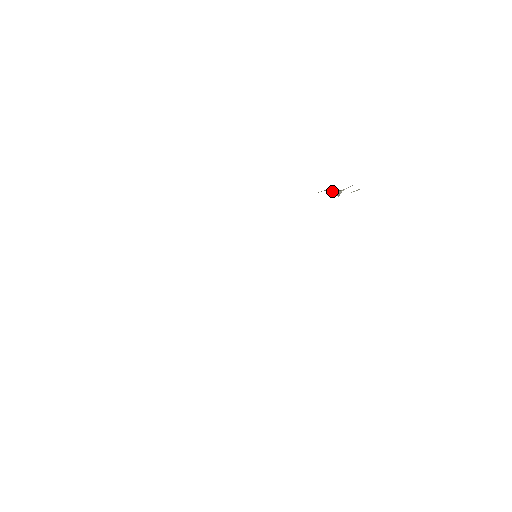
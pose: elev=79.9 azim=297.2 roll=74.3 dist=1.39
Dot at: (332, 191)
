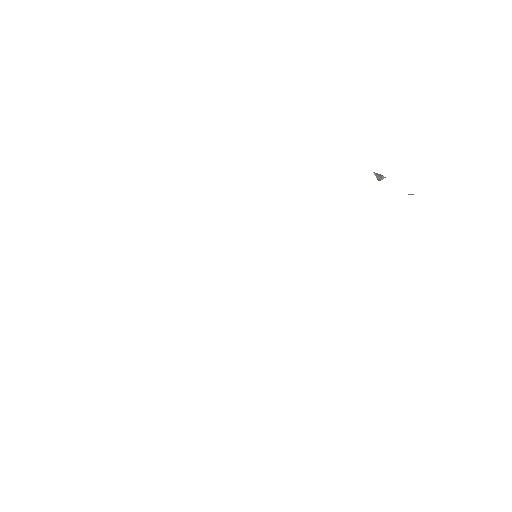
Dot at: occluded
